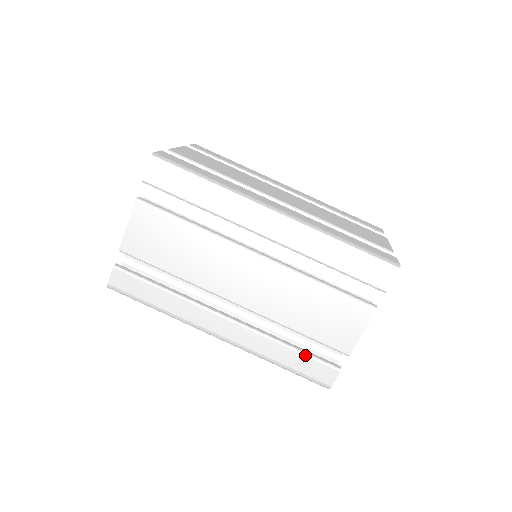
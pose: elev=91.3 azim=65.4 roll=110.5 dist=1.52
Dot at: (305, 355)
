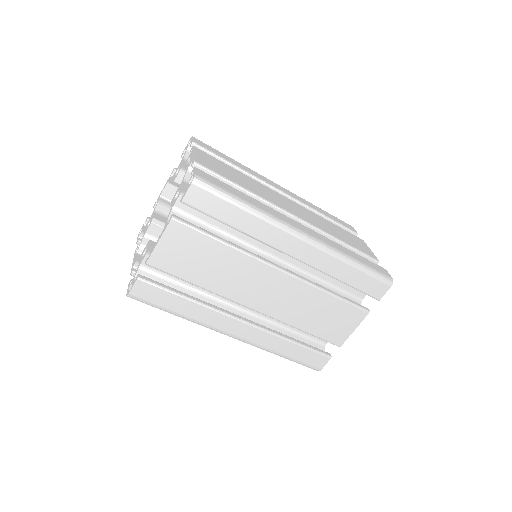
Dot at: occluded
